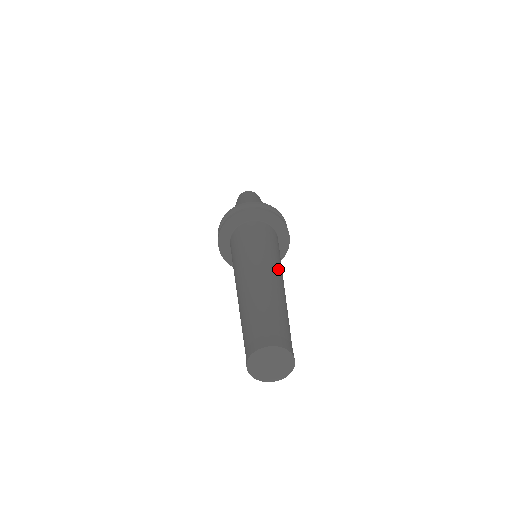
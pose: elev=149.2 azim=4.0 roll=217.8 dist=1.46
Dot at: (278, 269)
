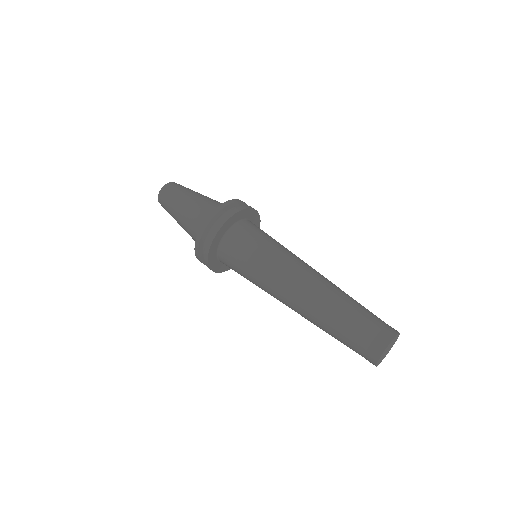
Dot at: (307, 264)
